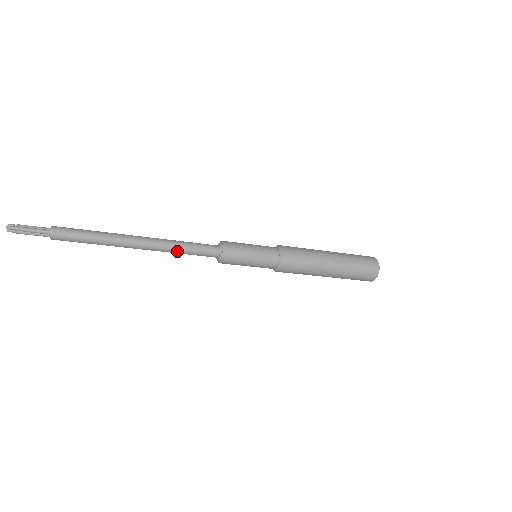
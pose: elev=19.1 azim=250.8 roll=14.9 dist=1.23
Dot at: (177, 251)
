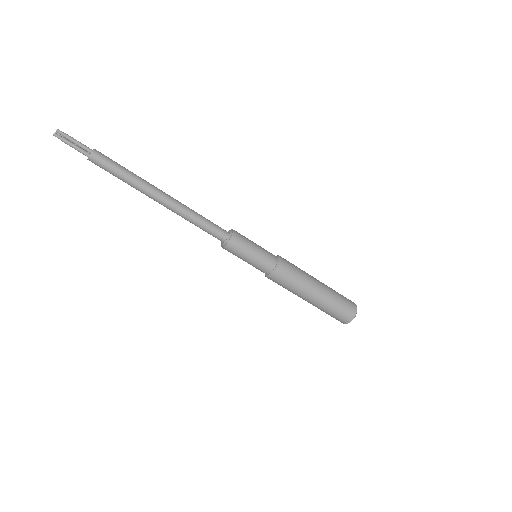
Dot at: (194, 216)
